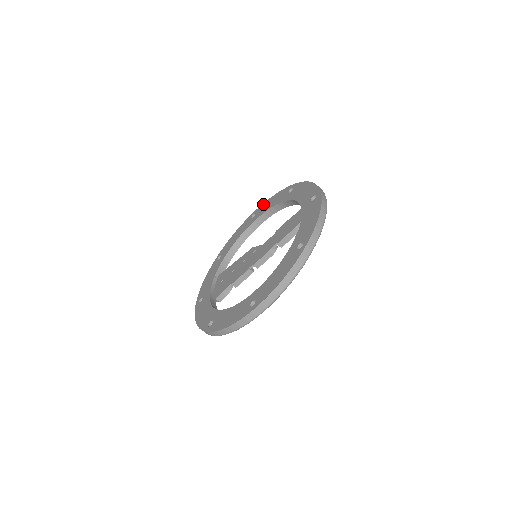
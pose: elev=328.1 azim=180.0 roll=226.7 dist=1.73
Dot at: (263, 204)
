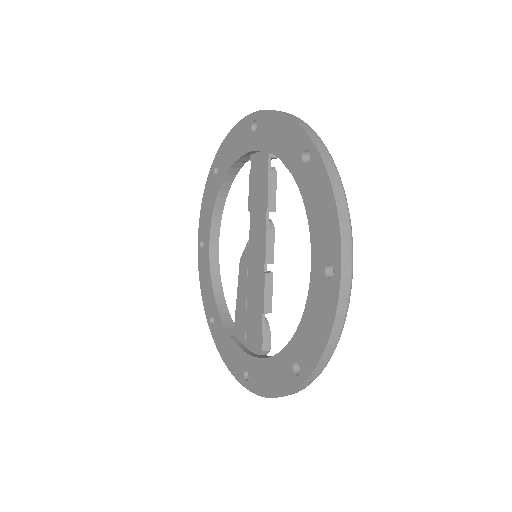
Dot at: (199, 224)
